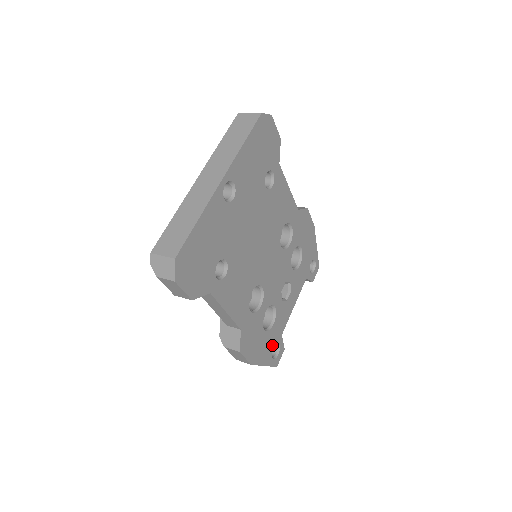
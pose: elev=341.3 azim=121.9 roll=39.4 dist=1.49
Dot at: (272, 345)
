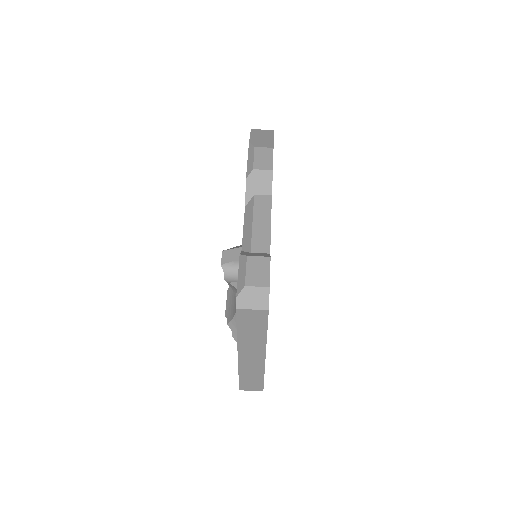
Dot at: occluded
